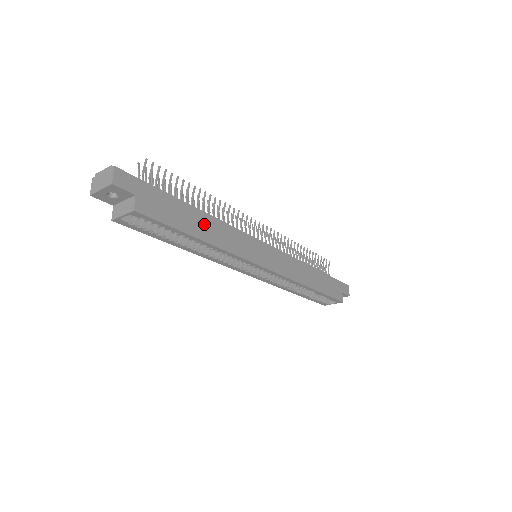
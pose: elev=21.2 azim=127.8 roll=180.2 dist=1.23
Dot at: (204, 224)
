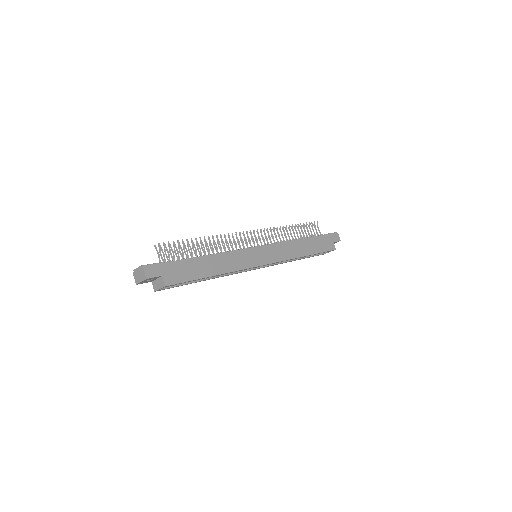
Dot at: (211, 264)
